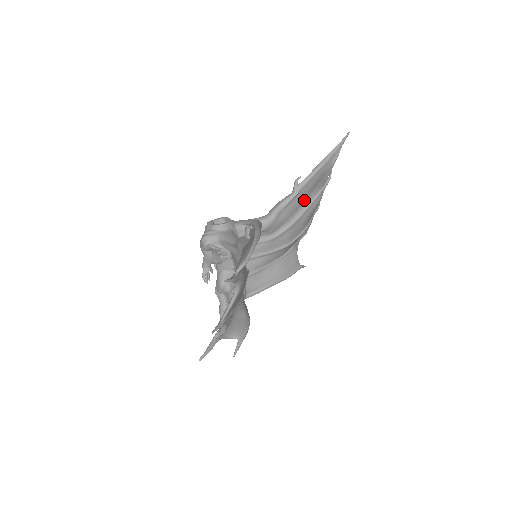
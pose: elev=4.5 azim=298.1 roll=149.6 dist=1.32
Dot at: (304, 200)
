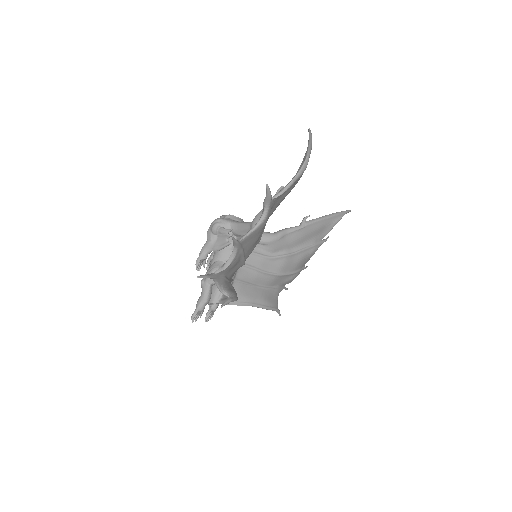
Dot at: (305, 240)
